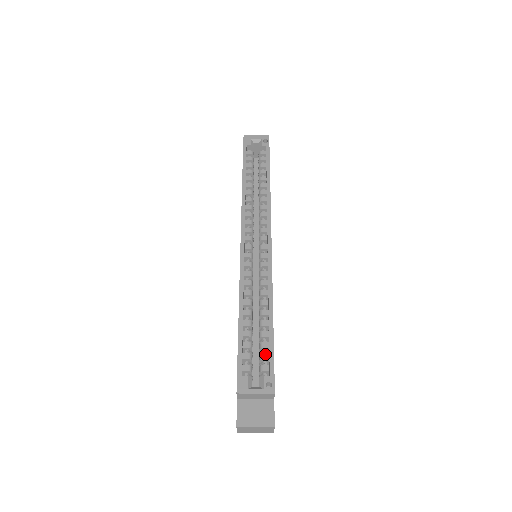
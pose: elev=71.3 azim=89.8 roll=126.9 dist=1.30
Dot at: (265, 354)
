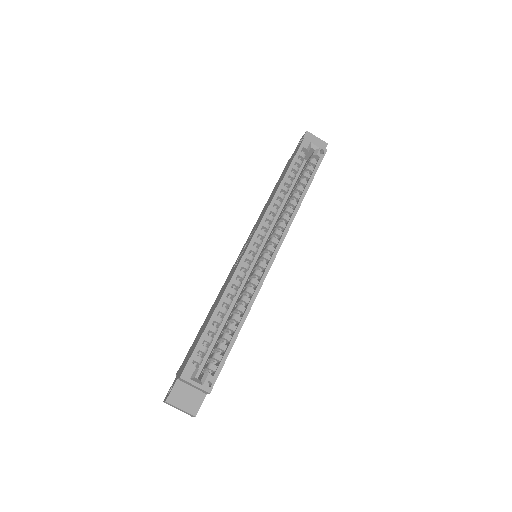
Dot at: (219, 355)
